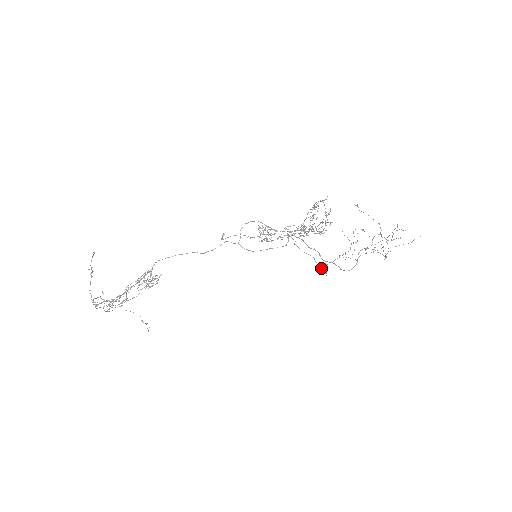
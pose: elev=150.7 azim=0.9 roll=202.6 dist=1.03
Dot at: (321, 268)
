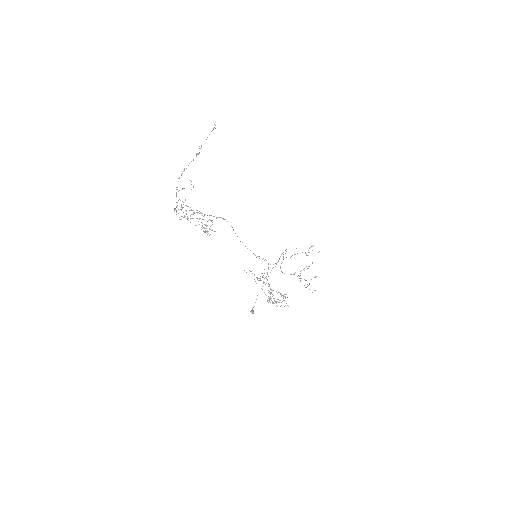
Dot at: (251, 311)
